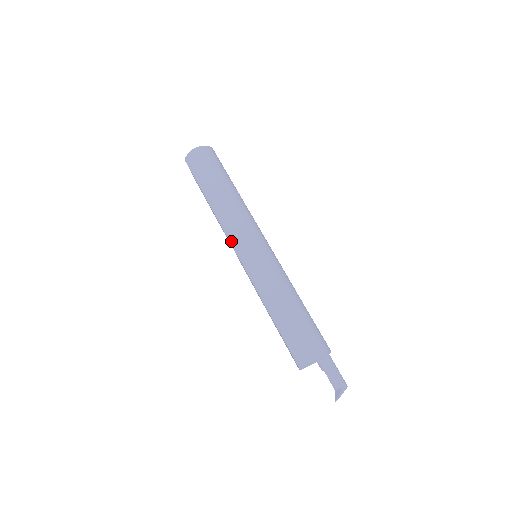
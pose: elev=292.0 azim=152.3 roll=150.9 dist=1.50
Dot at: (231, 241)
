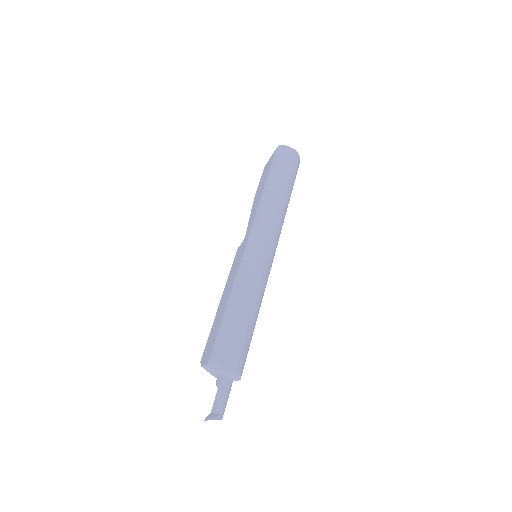
Dot at: (255, 225)
